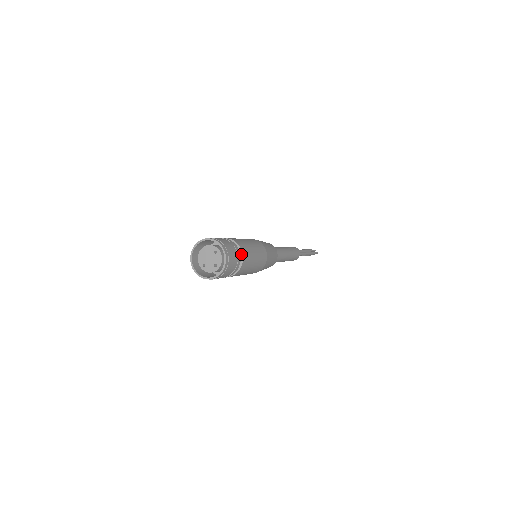
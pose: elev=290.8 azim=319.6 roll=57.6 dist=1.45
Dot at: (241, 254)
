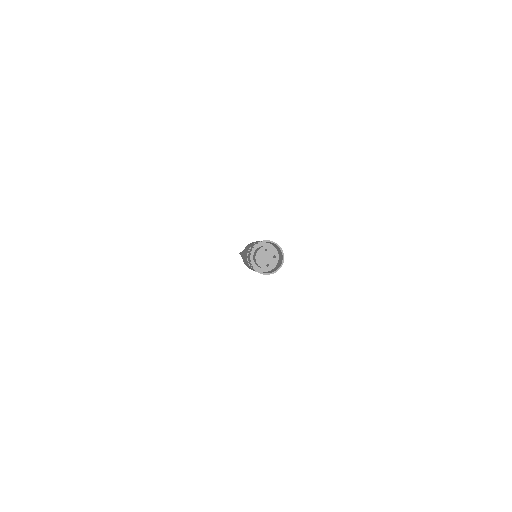
Dot at: occluded
